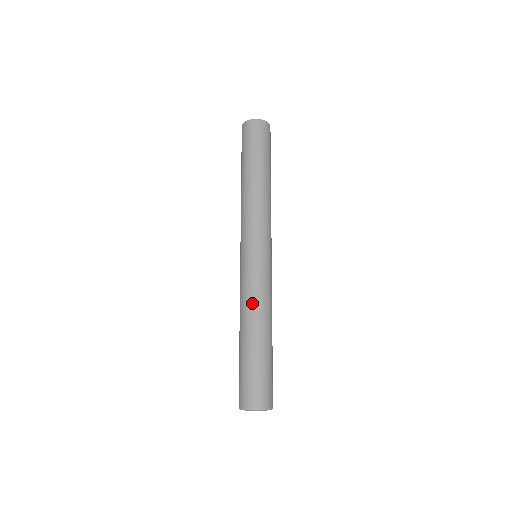
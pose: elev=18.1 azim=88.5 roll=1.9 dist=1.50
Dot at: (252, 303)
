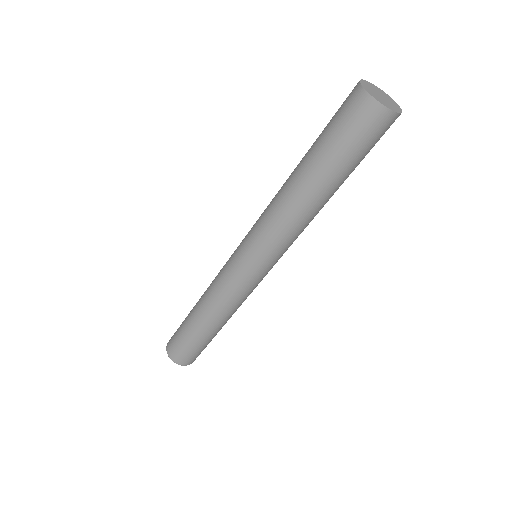
Dot at: (235, 309)
